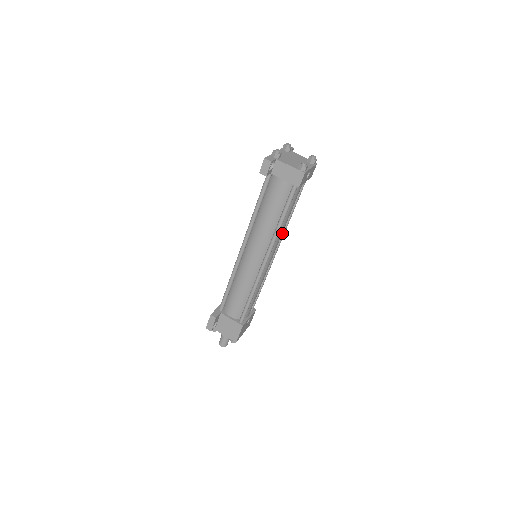
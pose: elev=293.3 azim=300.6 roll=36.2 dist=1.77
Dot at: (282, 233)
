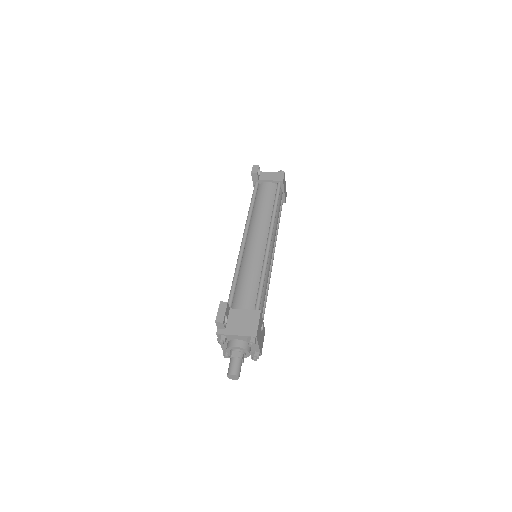
Dot at: occluded
